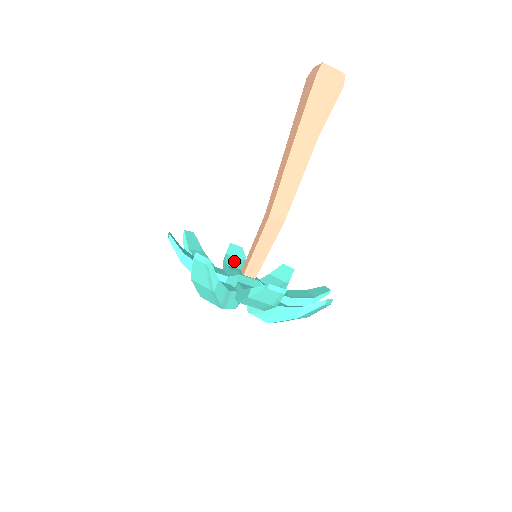
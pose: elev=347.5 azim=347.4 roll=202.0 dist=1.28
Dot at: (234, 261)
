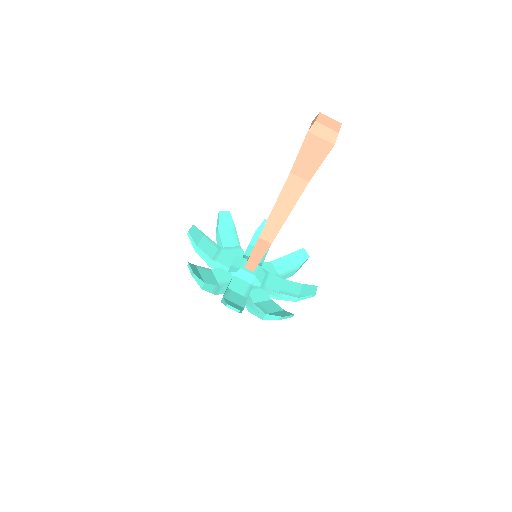
Dot at: occluded
